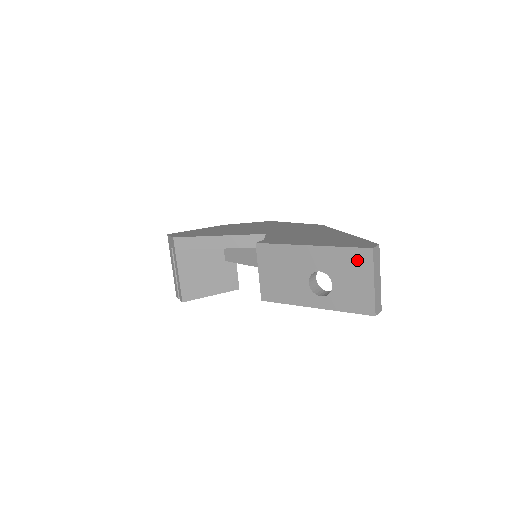
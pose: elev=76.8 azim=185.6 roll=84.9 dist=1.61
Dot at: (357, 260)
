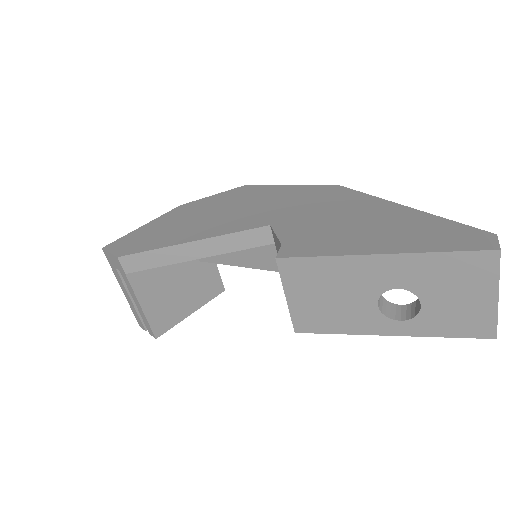
Dot at: (469, 269)
